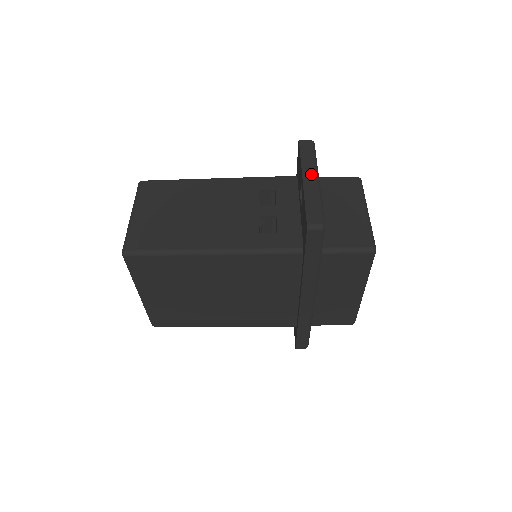
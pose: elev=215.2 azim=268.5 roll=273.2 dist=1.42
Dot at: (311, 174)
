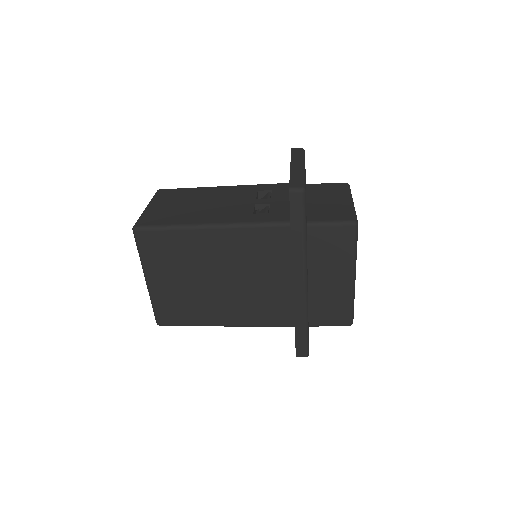
Dot at: (298, 163)
